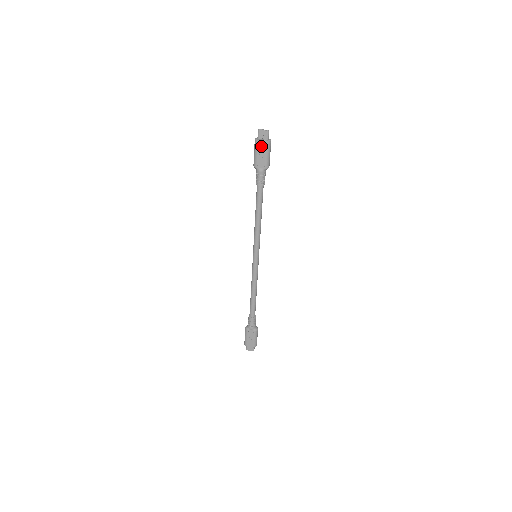
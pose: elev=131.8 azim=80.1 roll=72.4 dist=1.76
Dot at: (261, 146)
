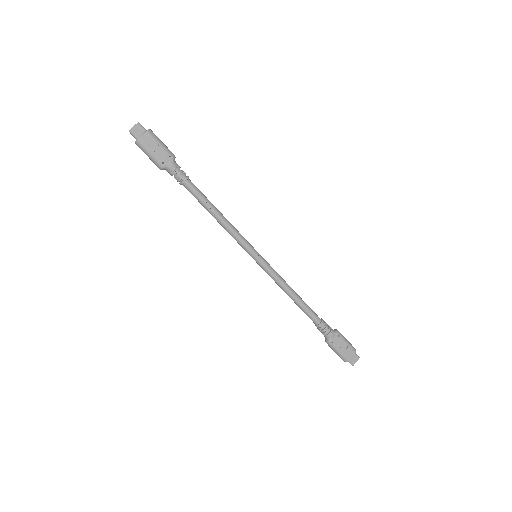
Dot at: (147, 141)
